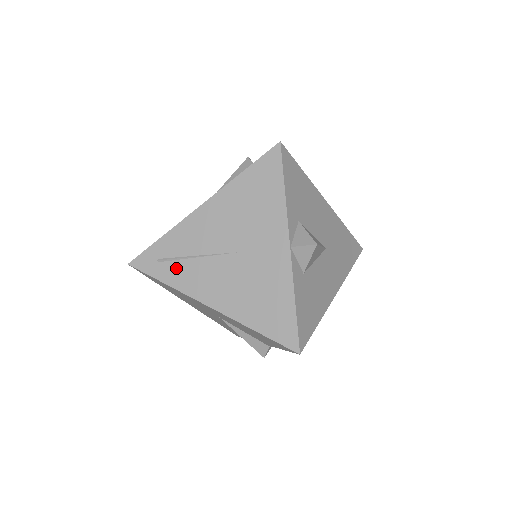
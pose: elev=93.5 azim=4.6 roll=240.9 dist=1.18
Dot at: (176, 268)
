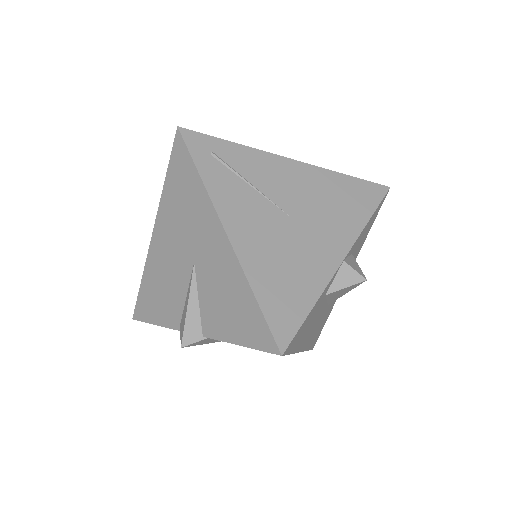
Dot at: (224, 175)
